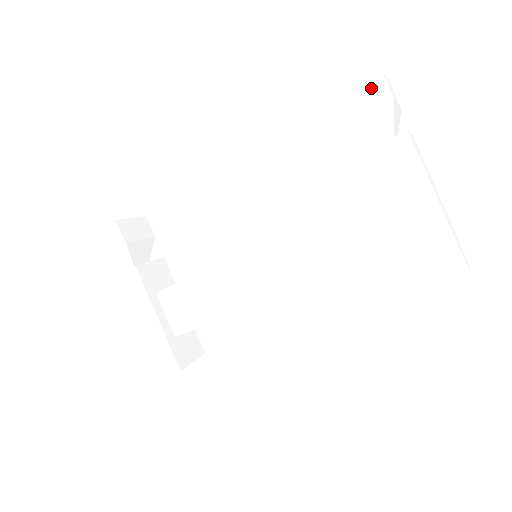
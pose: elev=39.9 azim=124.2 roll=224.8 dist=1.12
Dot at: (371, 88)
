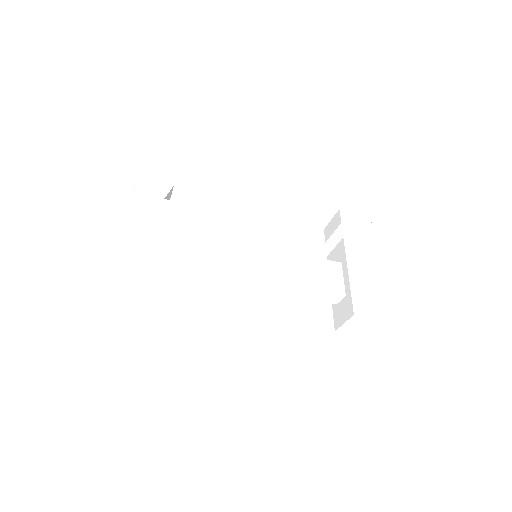
Dot at: (364, 220)
